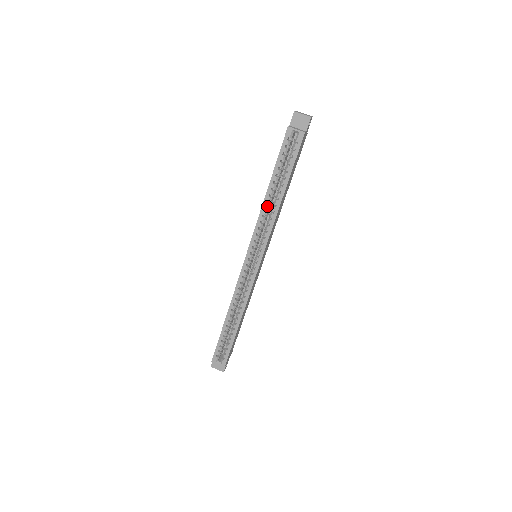
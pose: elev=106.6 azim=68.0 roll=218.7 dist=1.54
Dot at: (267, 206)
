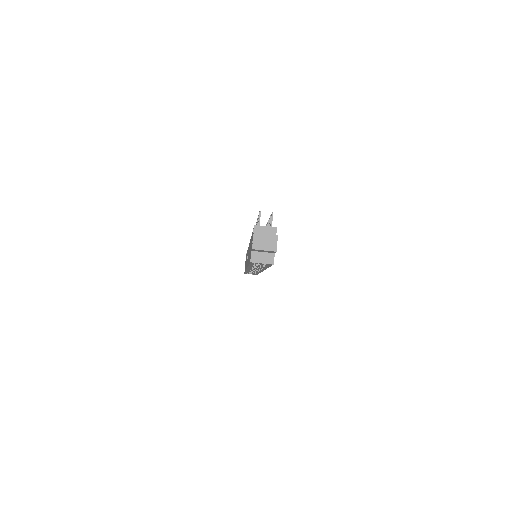
Dot at: (253, 267)
